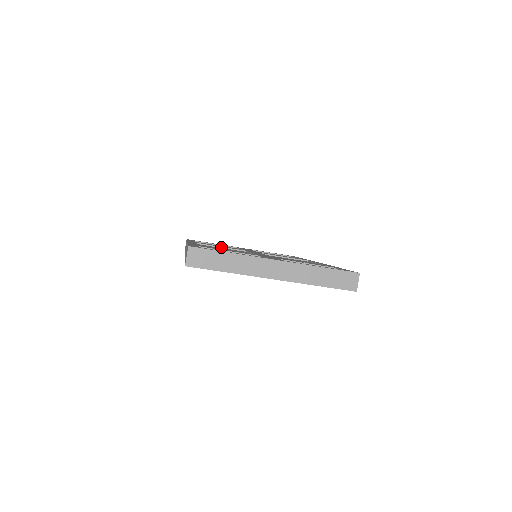
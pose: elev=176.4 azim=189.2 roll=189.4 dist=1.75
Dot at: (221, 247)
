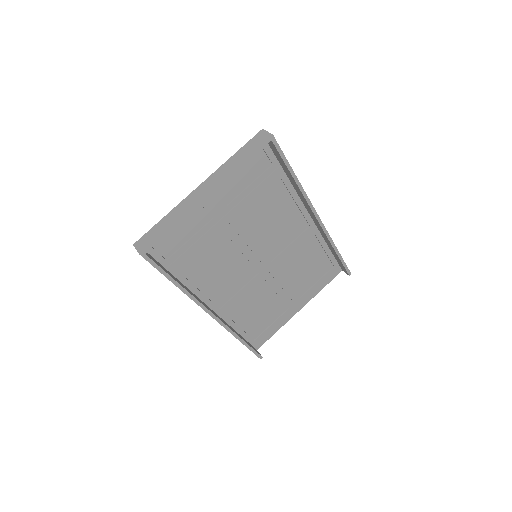
Dot at: (238, 290)
